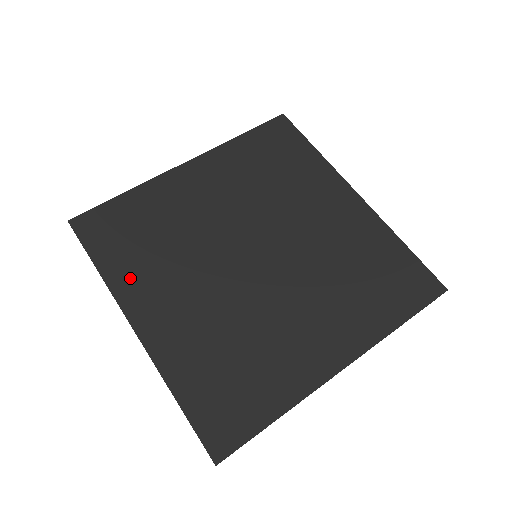
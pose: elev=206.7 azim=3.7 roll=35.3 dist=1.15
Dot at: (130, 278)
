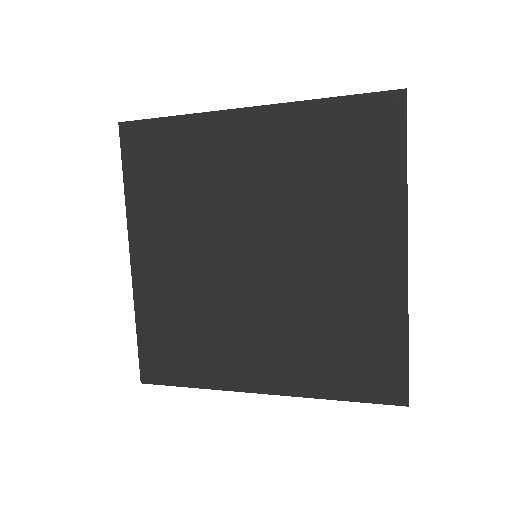
Dot at: (145, 212)
